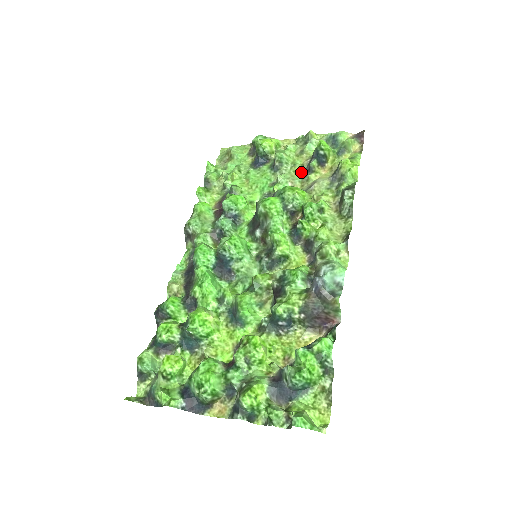
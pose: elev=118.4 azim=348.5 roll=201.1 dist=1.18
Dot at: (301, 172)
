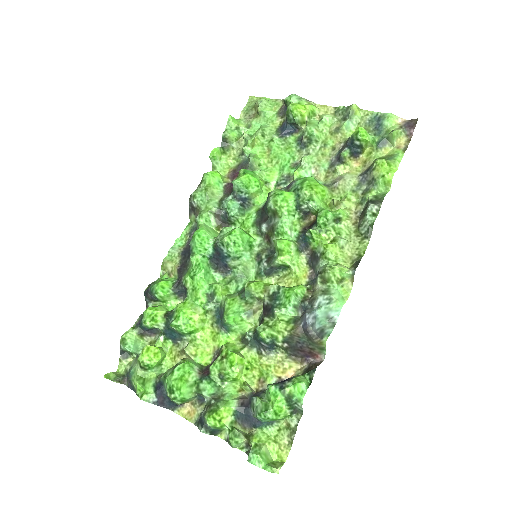
Dot at: (330, 157)
